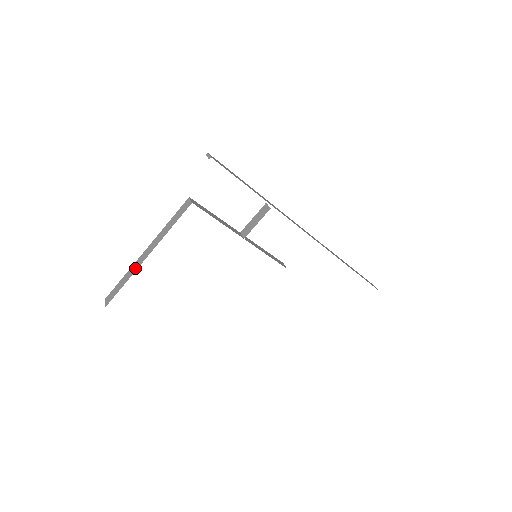
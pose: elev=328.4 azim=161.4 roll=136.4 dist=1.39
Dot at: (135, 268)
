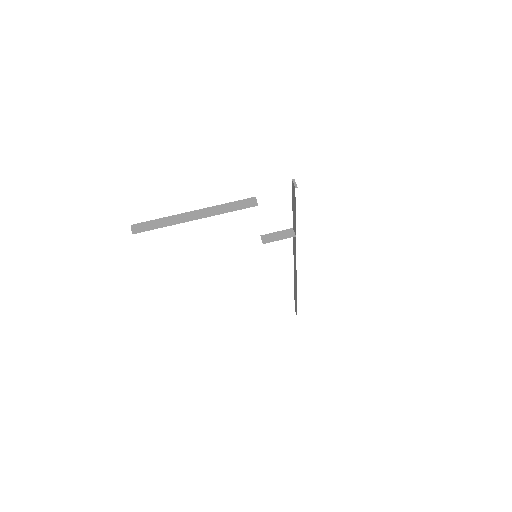
Dot at: (178, 220)
